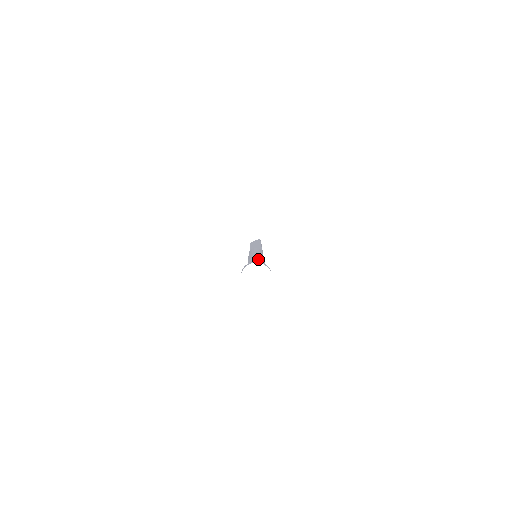
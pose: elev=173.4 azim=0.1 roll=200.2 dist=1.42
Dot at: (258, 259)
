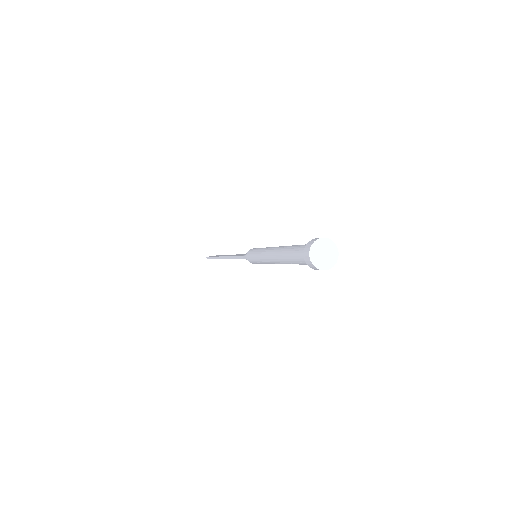
Dot at: occluded
